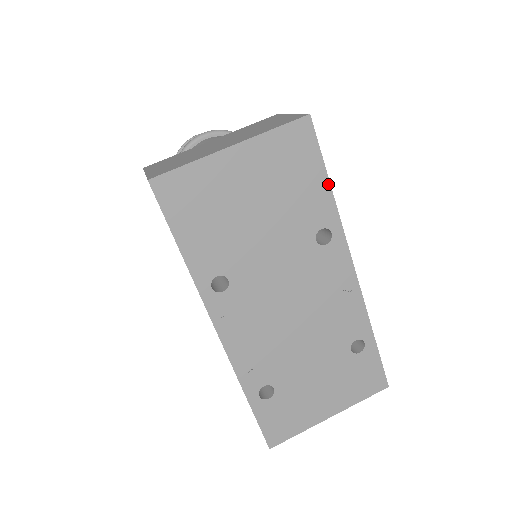
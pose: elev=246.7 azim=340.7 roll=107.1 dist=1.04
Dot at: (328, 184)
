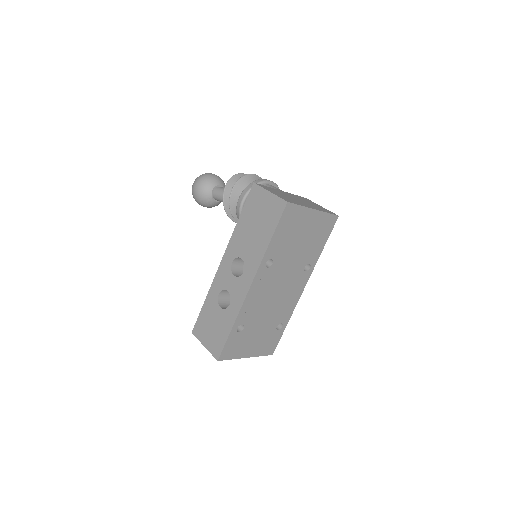
Dot at: (323, 247)
